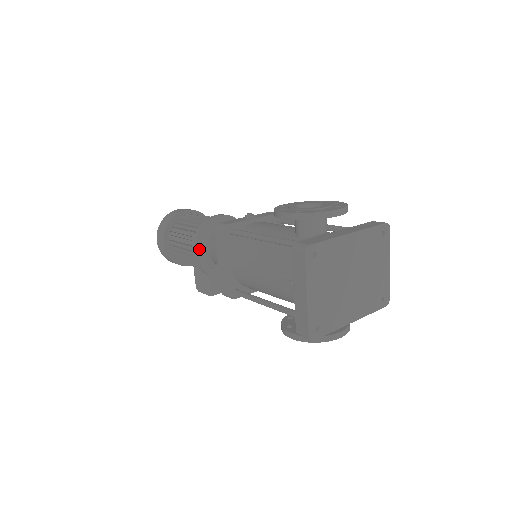
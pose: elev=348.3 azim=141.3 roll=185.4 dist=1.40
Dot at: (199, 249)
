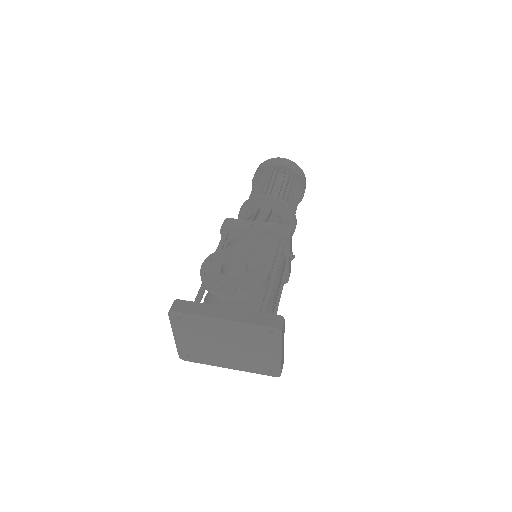
Dot at: (241, 217)
